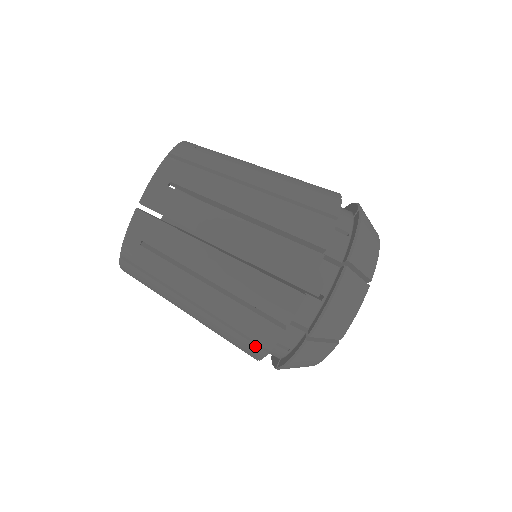
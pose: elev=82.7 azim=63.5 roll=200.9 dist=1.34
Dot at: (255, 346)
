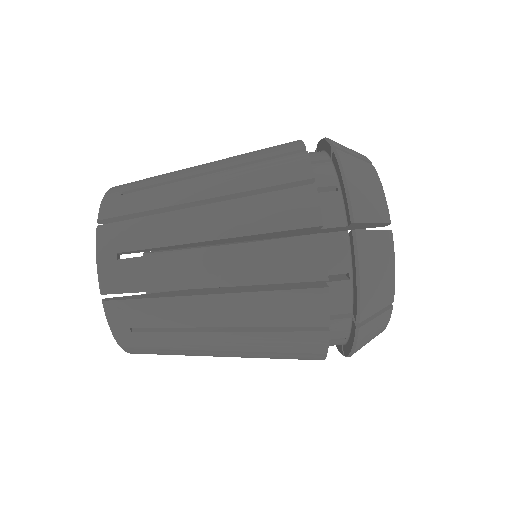
Dot at: (309, 292)
